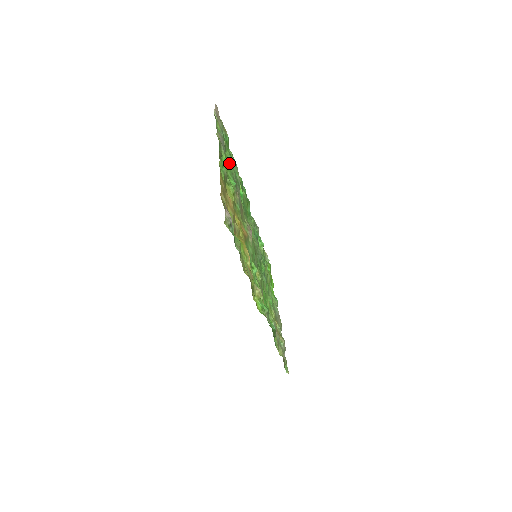
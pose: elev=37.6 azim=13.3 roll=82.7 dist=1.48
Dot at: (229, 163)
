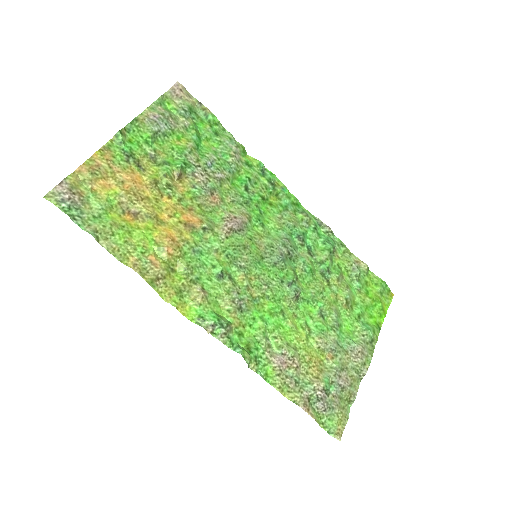
Dot at: (185, 143)
